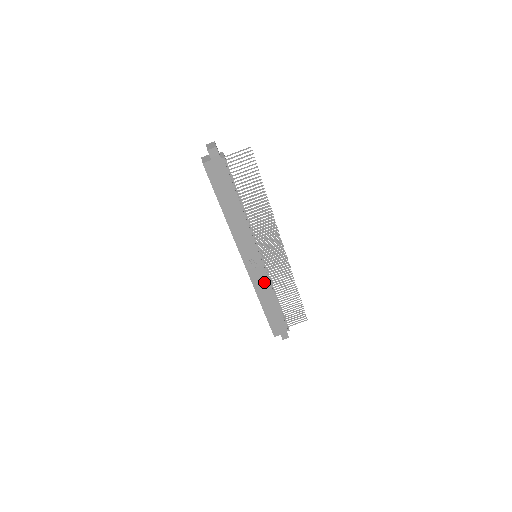
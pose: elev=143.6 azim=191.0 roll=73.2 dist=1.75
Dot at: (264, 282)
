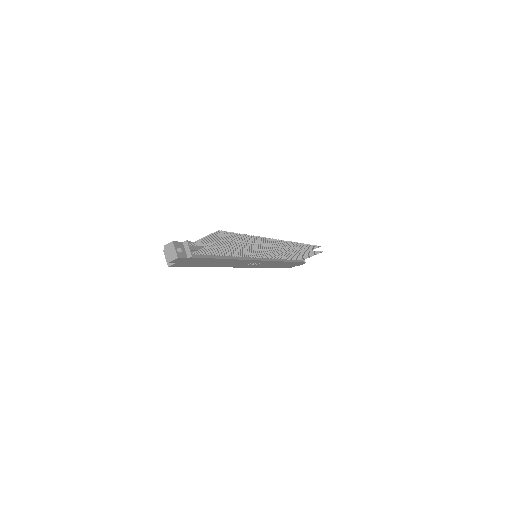
Dot at: (270, 263)
